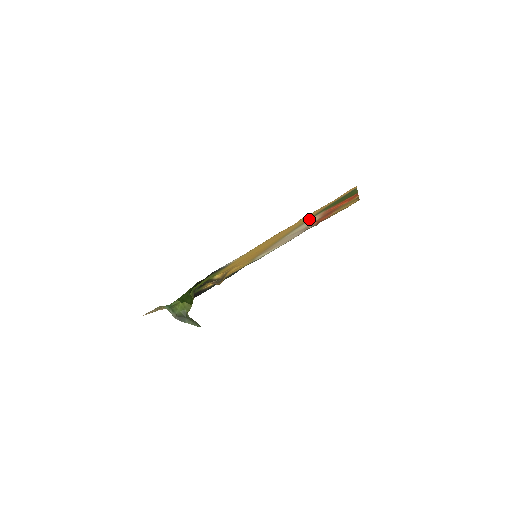
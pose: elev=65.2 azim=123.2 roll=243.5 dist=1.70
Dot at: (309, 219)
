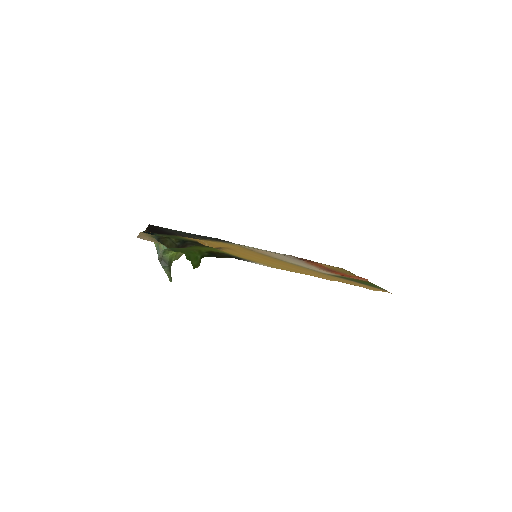
Dot at: (328, 274)
